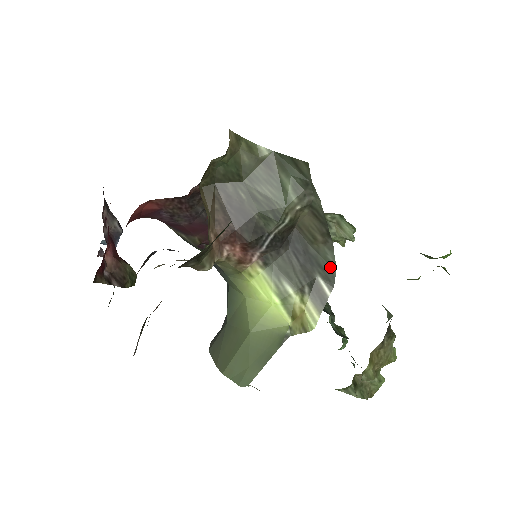
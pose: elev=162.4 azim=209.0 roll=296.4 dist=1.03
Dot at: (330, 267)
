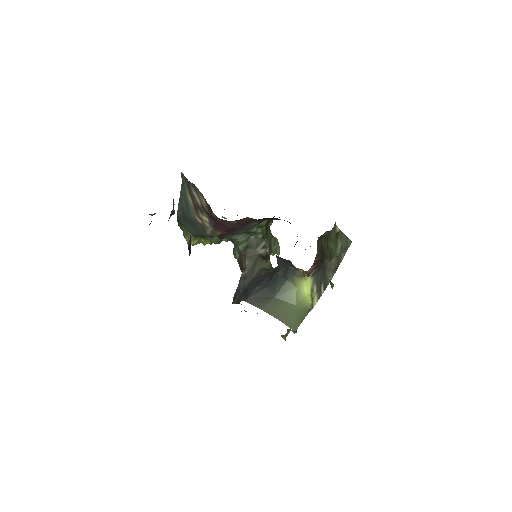
Dot at: (328, 282)
